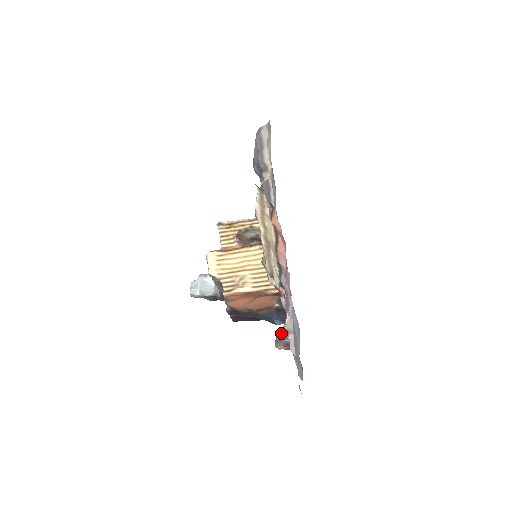
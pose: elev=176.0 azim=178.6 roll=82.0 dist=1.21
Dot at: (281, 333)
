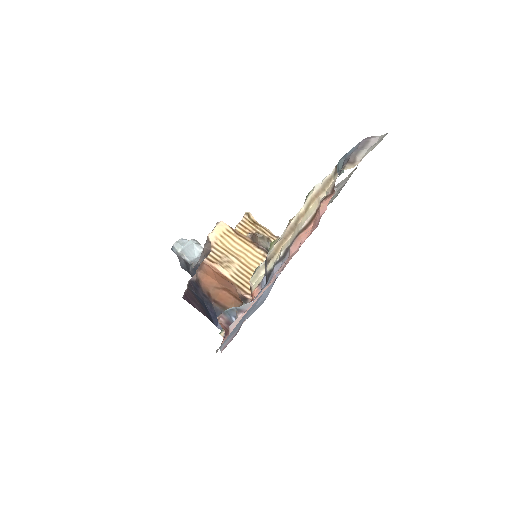
Dot at: (235, 307)
